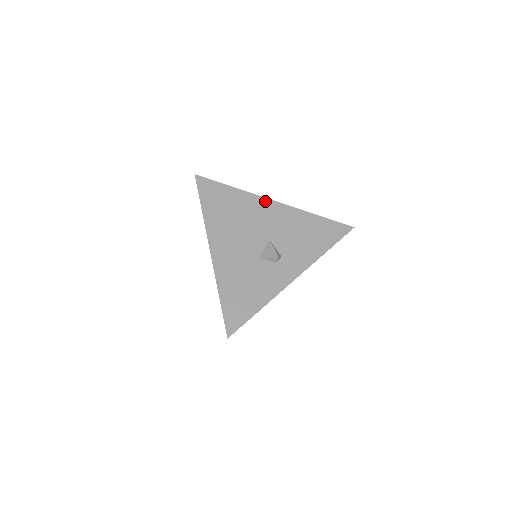
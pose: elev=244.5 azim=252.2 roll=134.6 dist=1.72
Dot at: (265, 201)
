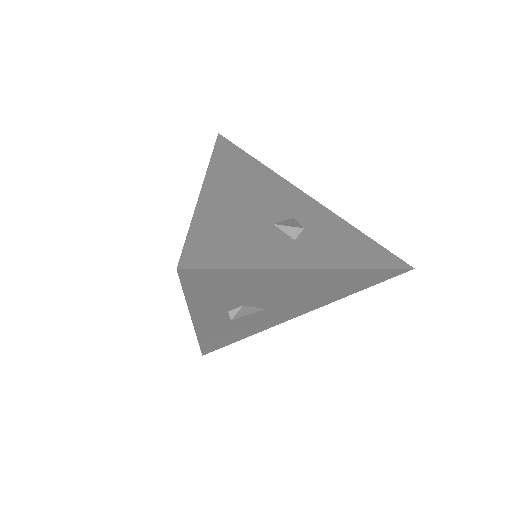
Dot at: (298, 190)
